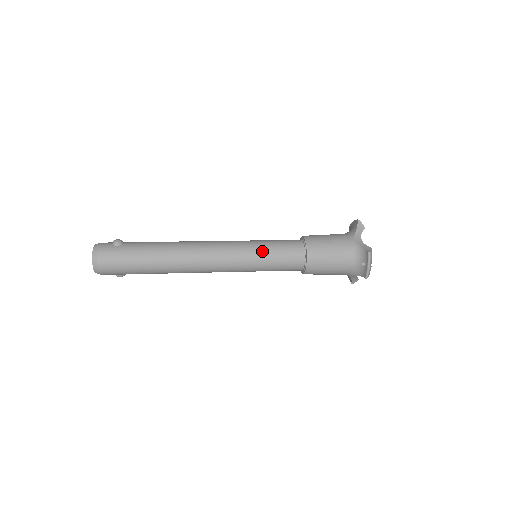
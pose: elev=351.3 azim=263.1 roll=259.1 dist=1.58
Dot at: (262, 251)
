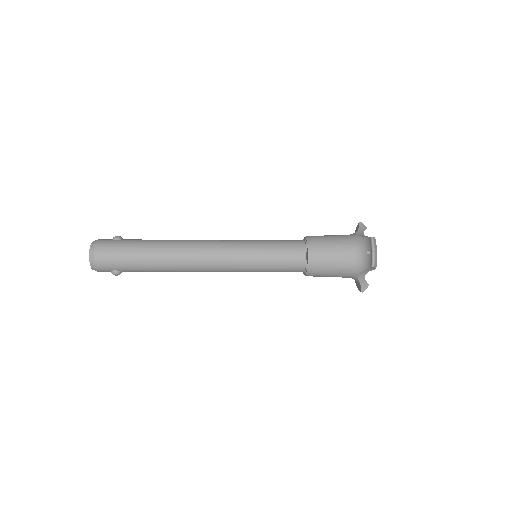
Dot at: (261, 244)
